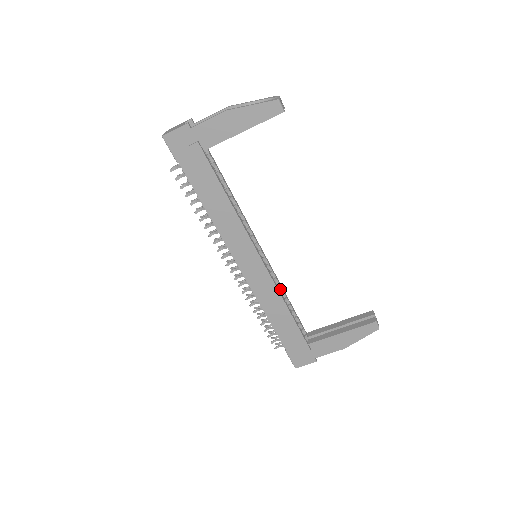
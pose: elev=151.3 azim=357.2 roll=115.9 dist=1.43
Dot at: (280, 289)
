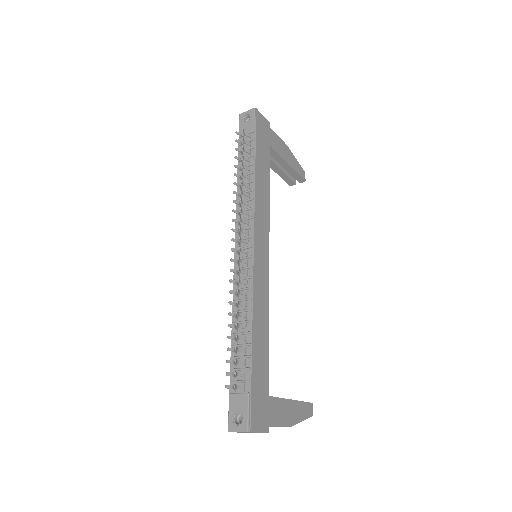
Dot at: occluded
